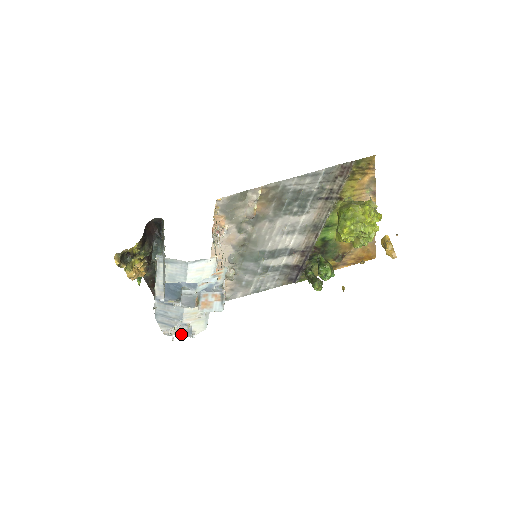
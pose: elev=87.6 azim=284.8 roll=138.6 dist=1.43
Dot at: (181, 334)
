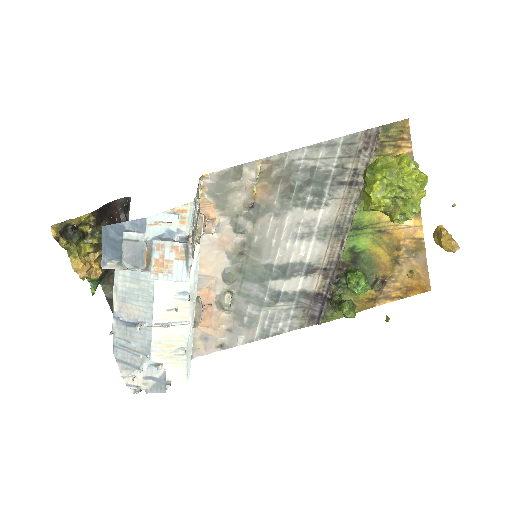
Dot at: (151, 387)
